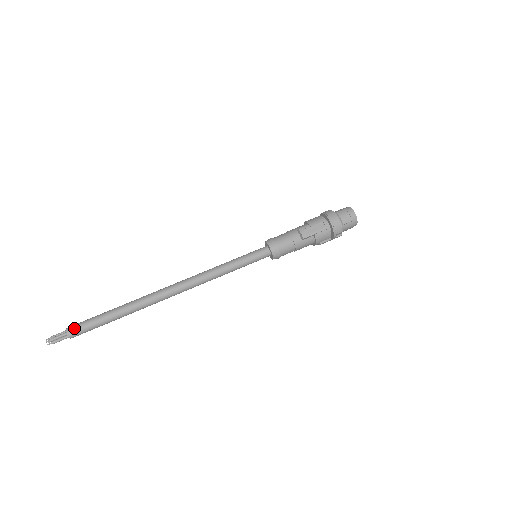
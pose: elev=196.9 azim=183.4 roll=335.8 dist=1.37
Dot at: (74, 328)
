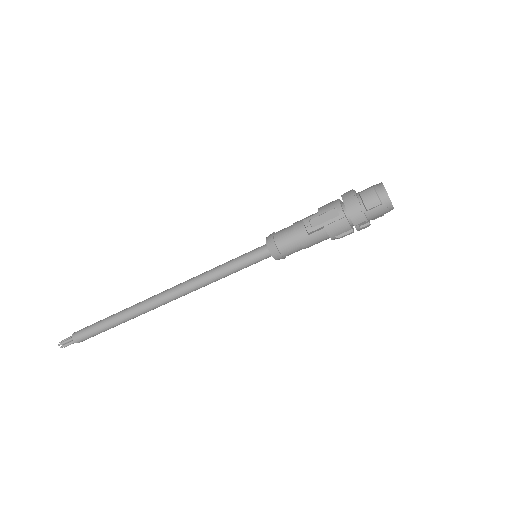
Dot at: (78, 333)
